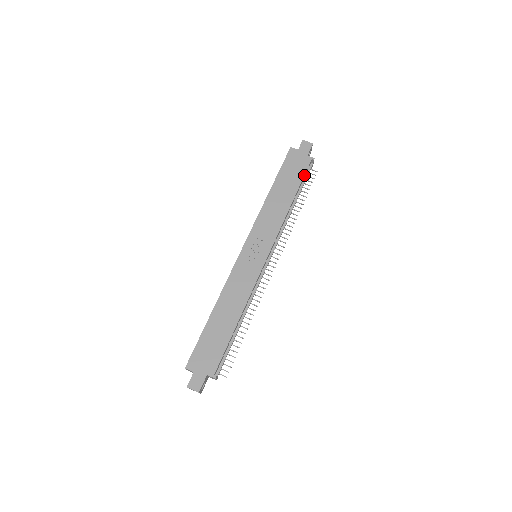
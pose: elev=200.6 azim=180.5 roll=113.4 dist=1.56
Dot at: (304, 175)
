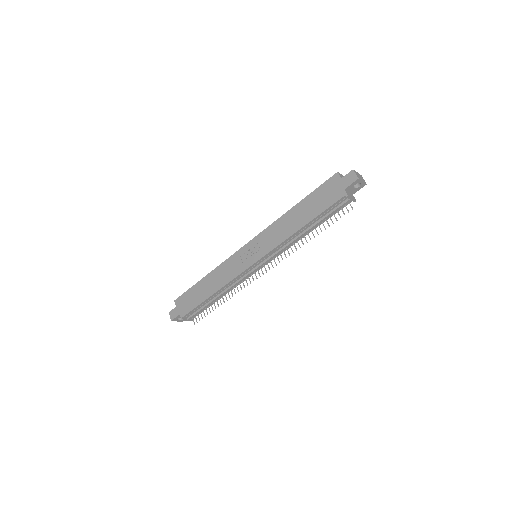
Dot at: (327, 208)
